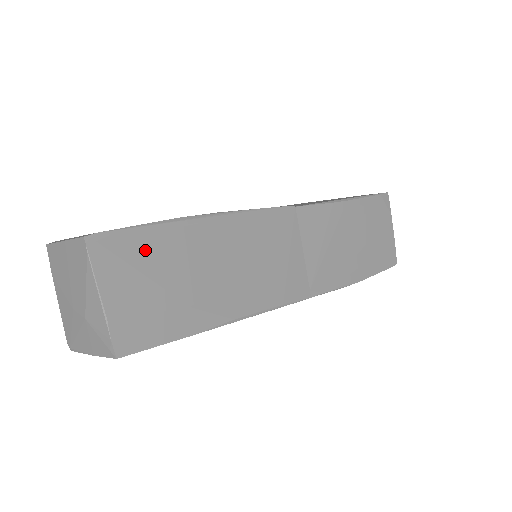
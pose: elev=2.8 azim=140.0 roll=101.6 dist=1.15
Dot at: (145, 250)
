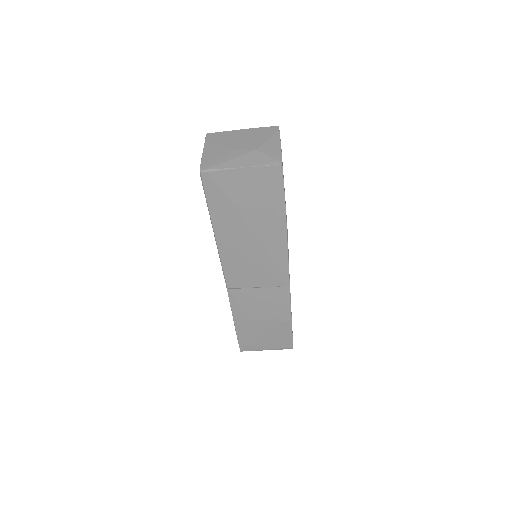
Dot at: occluded
